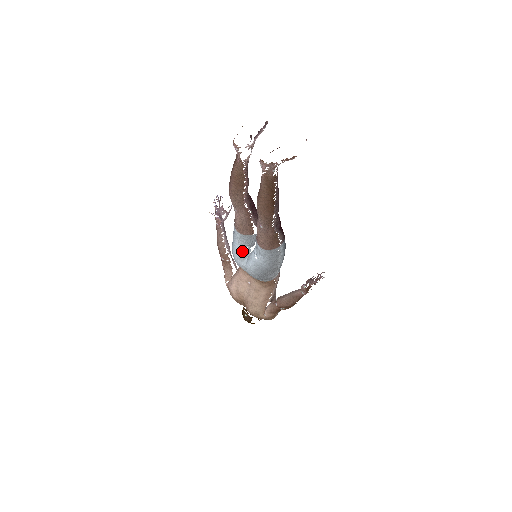
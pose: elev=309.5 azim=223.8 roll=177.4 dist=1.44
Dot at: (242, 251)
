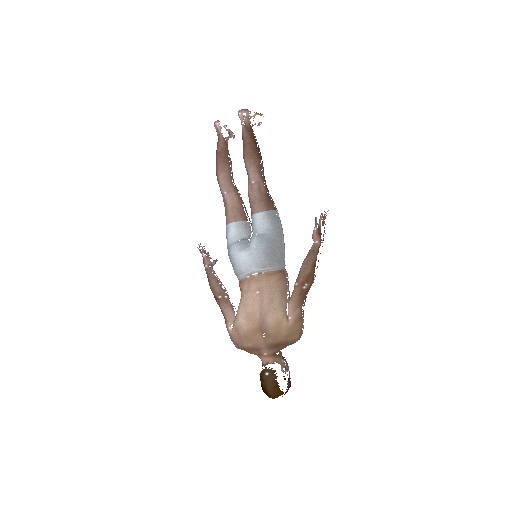
Dot at: (241, 241)
